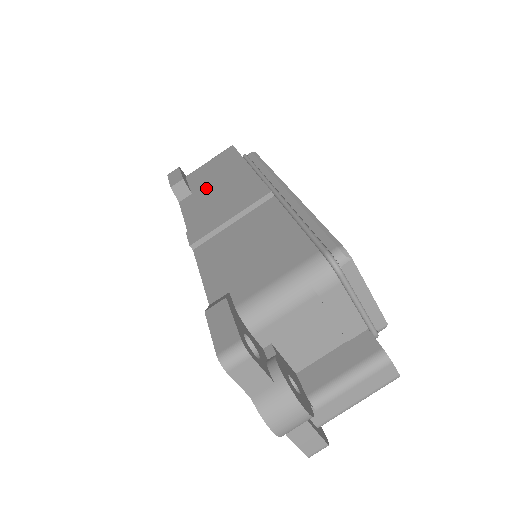
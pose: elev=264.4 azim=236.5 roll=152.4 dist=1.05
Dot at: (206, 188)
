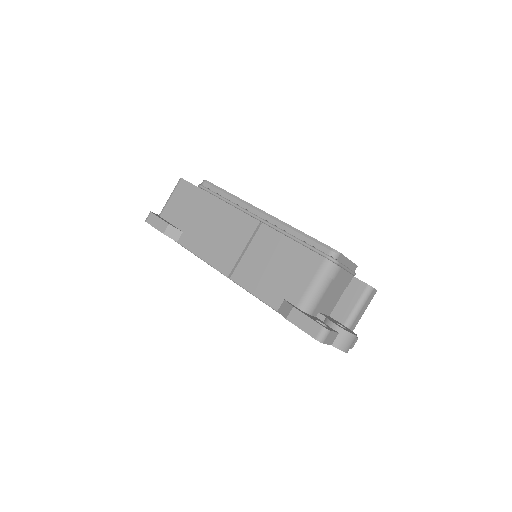
Dot at: (193, 225)
